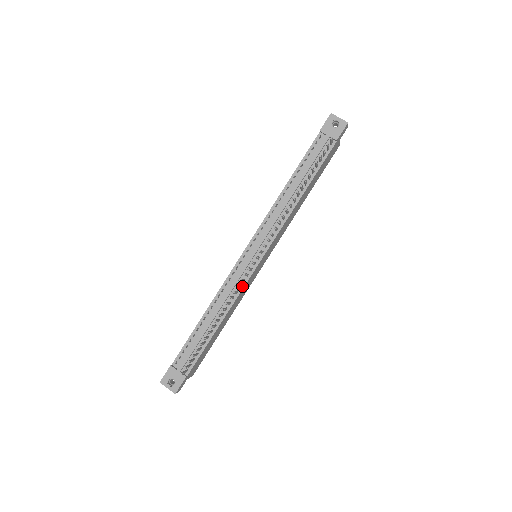
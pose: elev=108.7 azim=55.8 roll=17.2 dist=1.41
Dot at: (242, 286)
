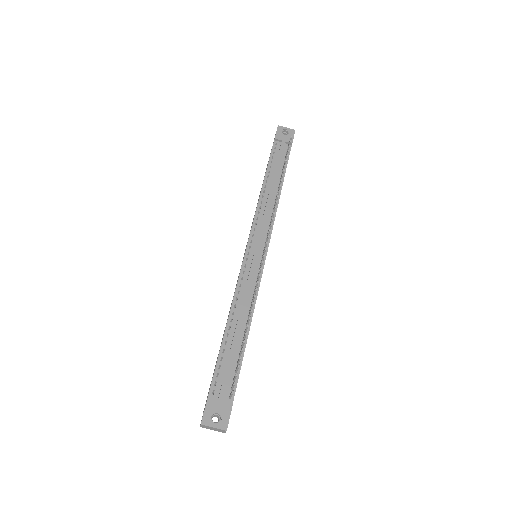
Dot at: occluded
